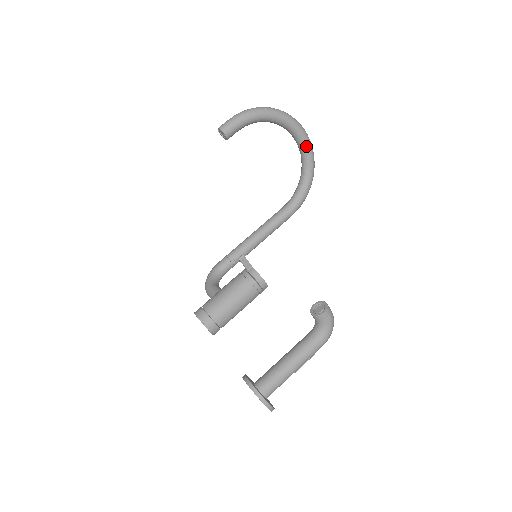
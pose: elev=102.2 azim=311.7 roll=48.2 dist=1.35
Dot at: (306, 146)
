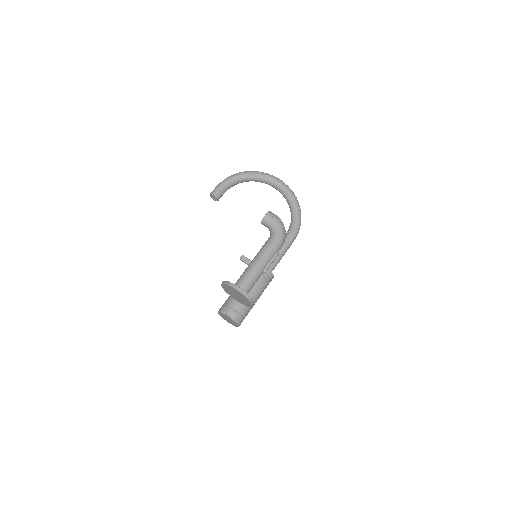
Dot at: (282, 186)
